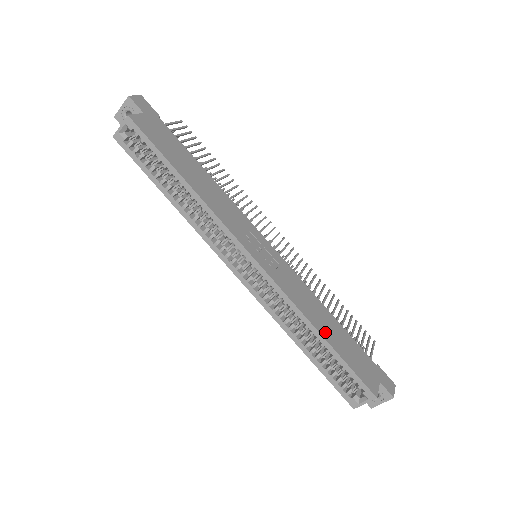
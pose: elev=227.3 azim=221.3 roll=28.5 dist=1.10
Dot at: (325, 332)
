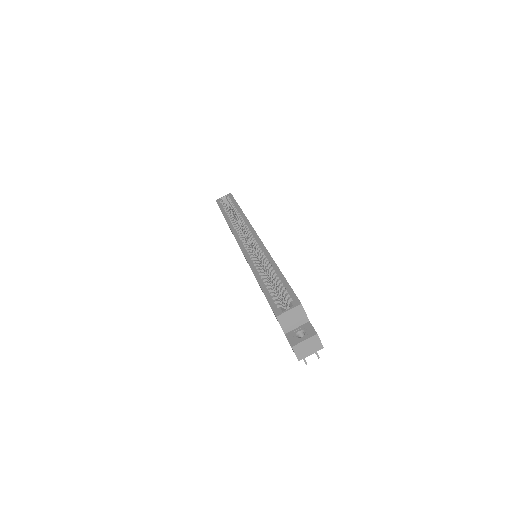
Dot at: occluded
